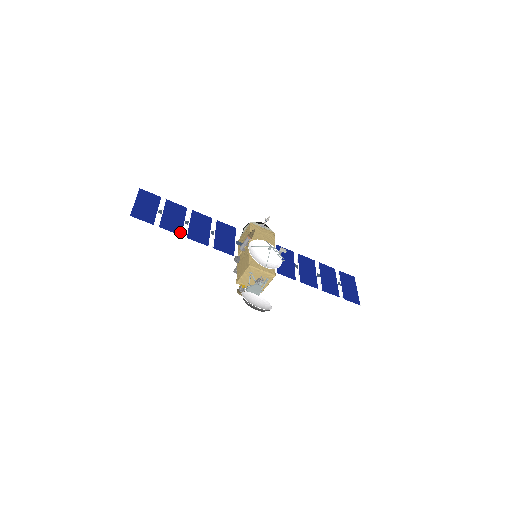
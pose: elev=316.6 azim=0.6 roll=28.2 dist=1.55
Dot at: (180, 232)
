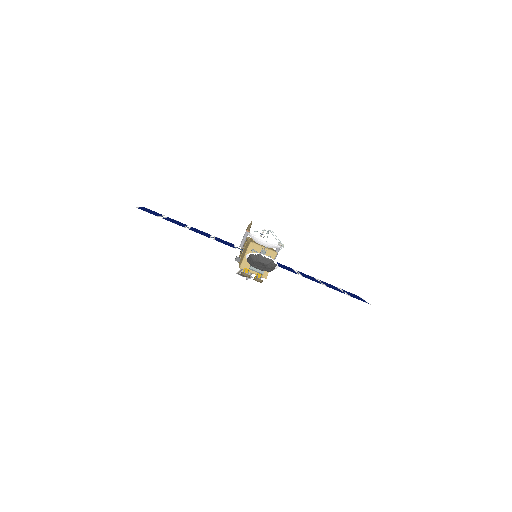
Dot at: (182, 226)
